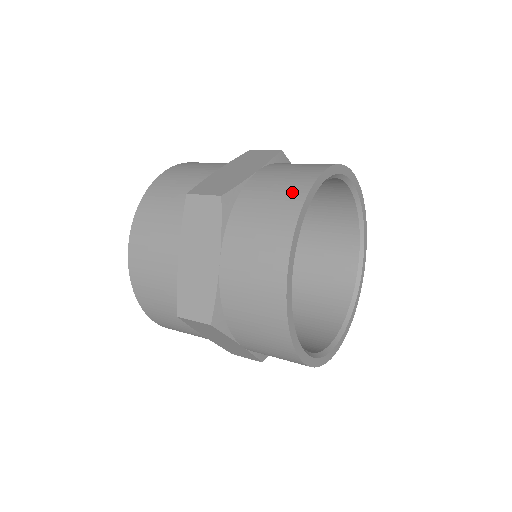
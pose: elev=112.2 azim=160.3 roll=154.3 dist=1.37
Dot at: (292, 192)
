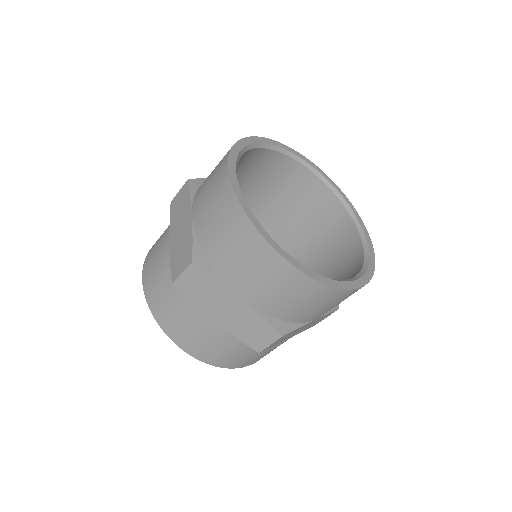
Dot at: (227, 208)
